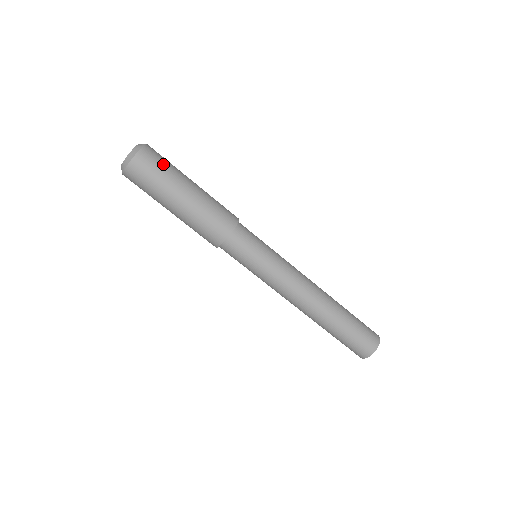
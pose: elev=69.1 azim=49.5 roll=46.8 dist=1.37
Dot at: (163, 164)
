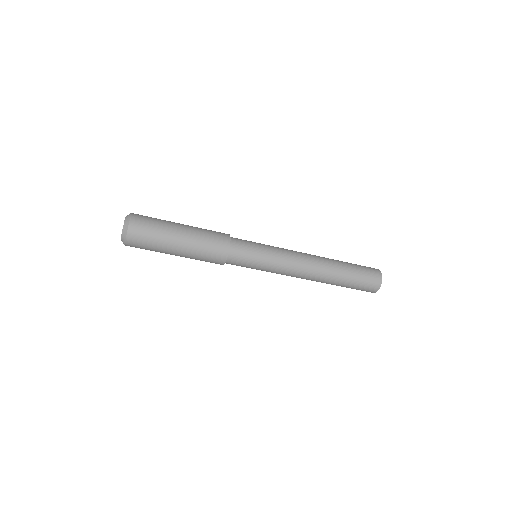
Dot at: (152, 222)
